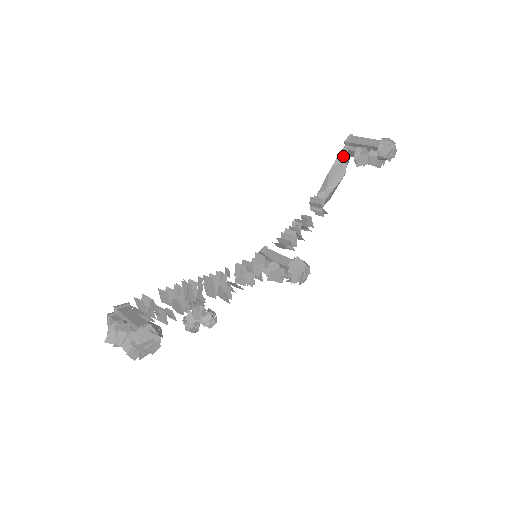
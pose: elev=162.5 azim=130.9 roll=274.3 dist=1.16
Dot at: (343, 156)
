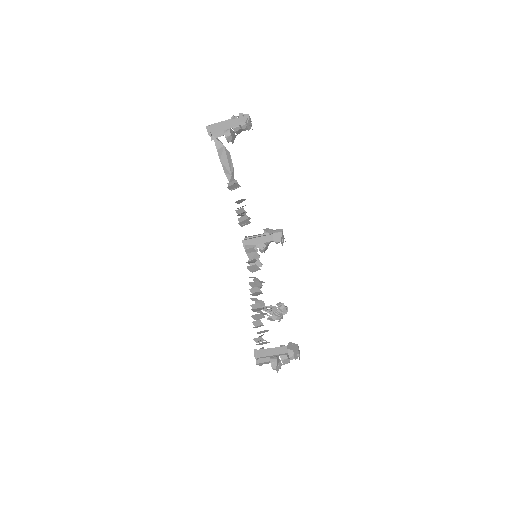
Dot at: (219, 146)
